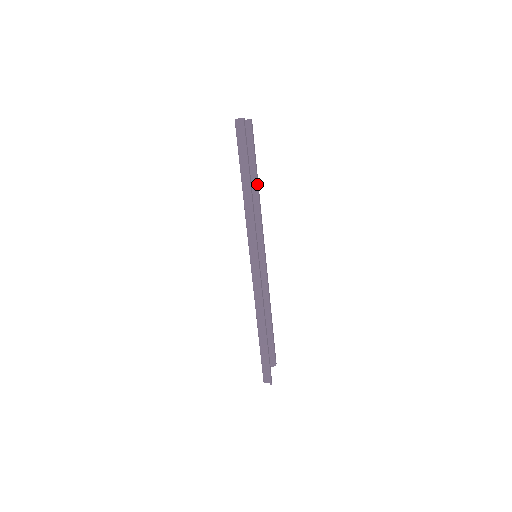
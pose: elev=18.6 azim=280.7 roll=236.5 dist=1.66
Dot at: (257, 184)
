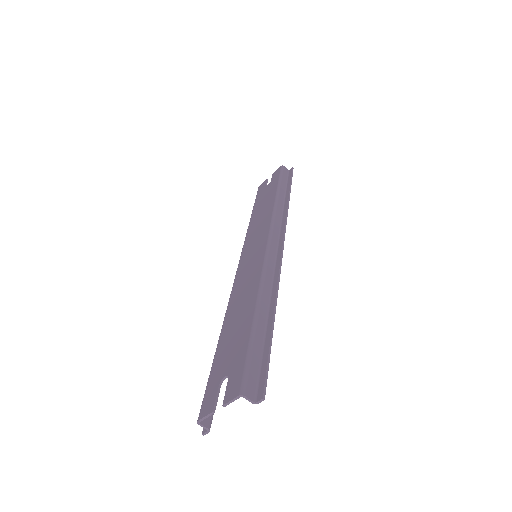
Dot at: occluded
